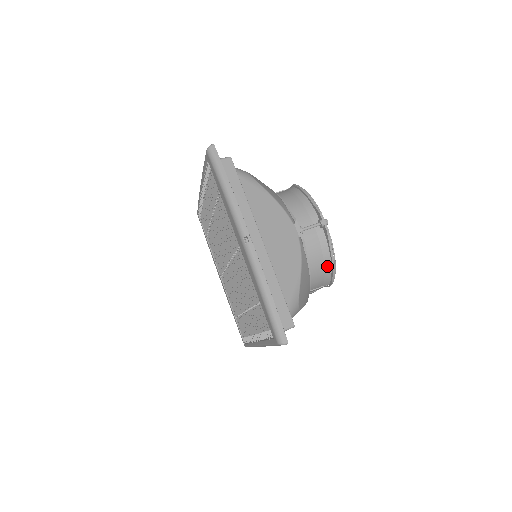
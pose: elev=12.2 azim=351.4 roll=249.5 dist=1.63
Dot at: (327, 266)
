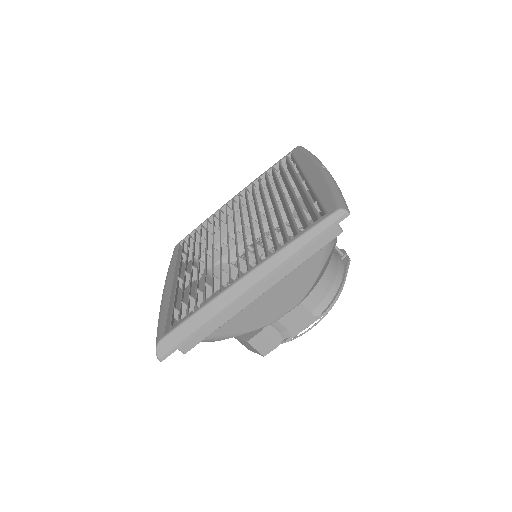
Dot at: (335, 286)
